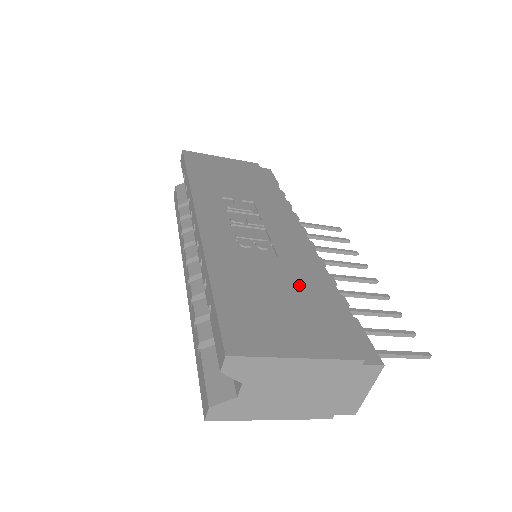
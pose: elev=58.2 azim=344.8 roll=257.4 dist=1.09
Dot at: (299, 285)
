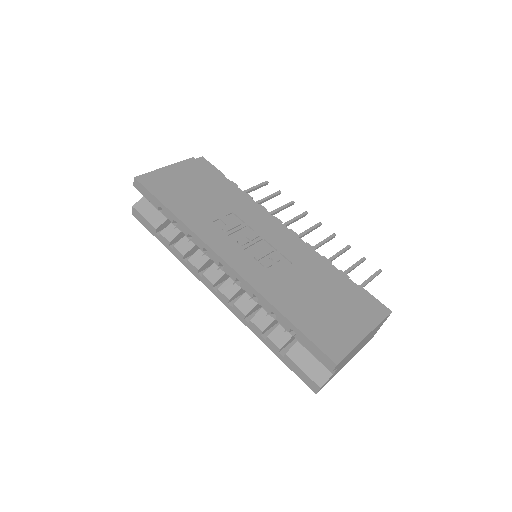
Dot at: (321, 281)
